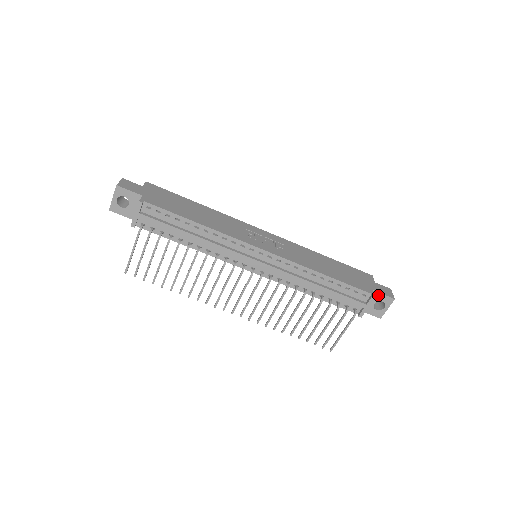
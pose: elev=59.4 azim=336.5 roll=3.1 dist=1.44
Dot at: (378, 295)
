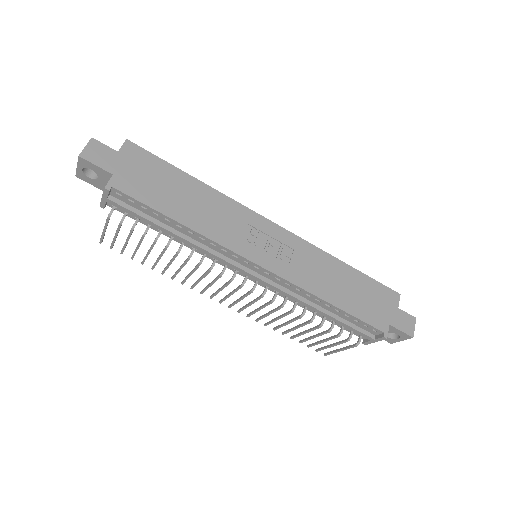
Dot at: (394, 329)
